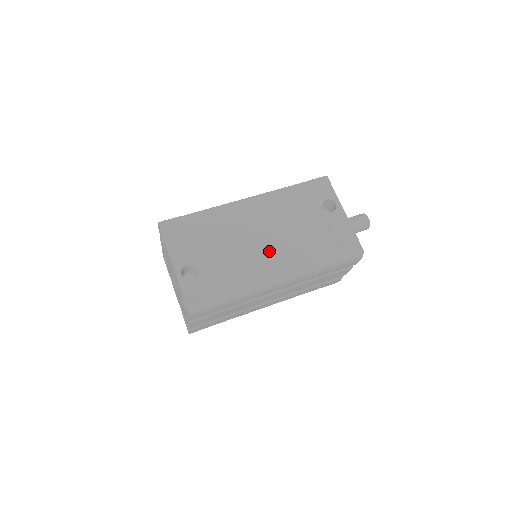
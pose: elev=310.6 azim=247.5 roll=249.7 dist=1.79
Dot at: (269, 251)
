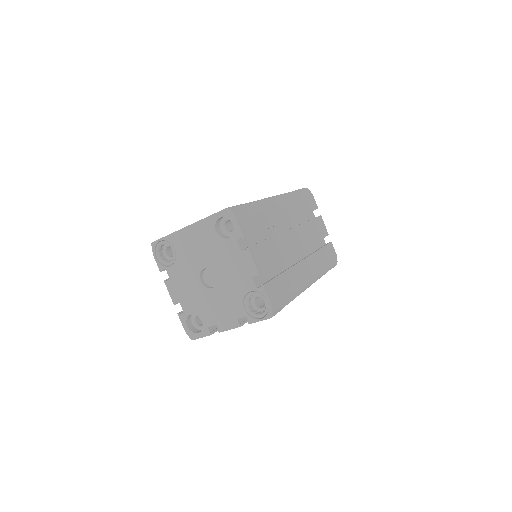
Dot at: occluded
